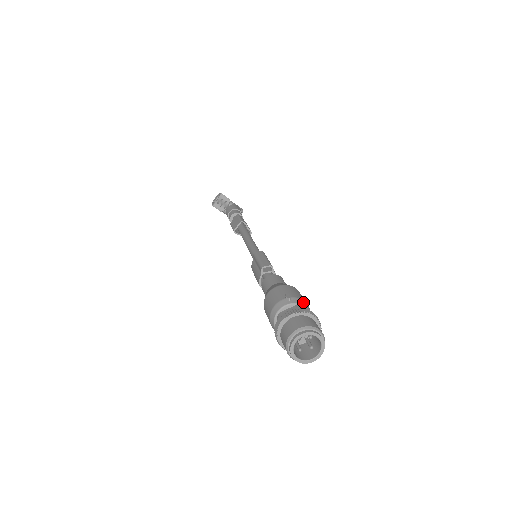
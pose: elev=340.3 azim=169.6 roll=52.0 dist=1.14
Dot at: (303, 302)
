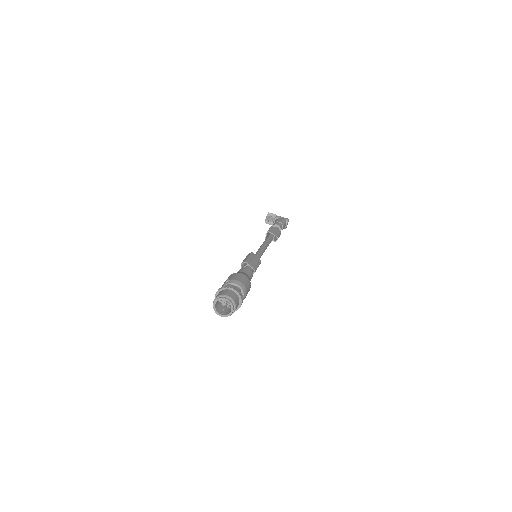
Dot at: (235, 281)
